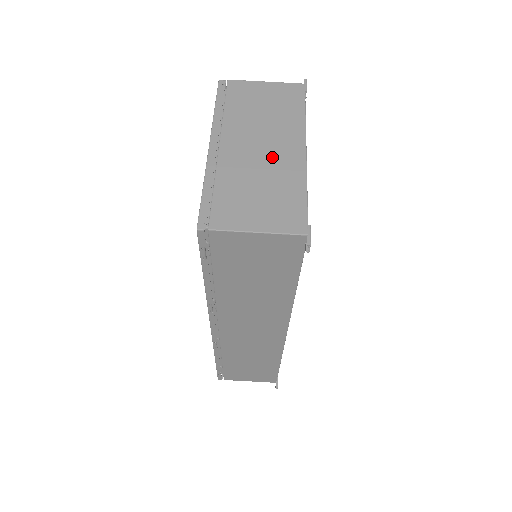
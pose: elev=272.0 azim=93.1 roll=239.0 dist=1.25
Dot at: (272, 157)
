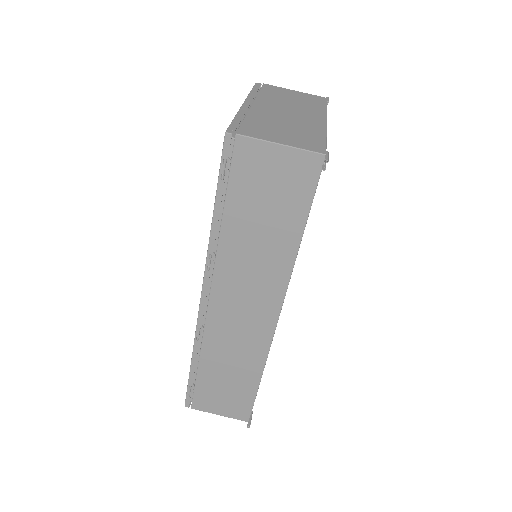
Dot at: (297, 118)
